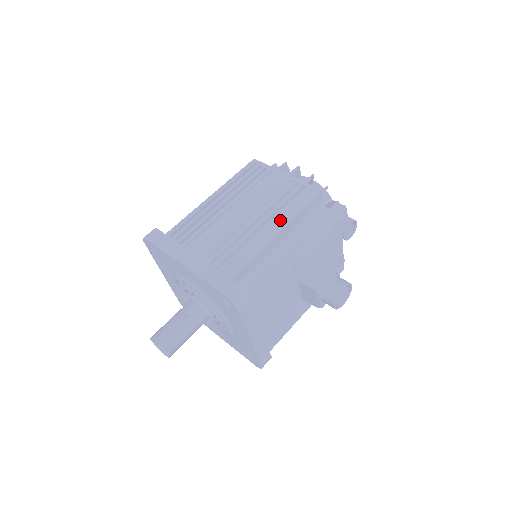
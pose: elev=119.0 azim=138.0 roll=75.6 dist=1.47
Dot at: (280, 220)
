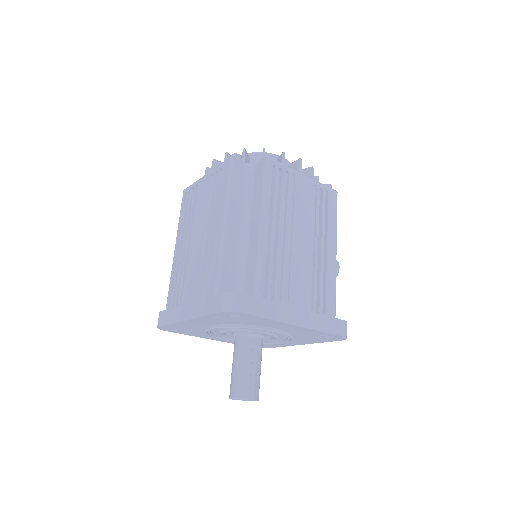
Dot at: (333, 238)
